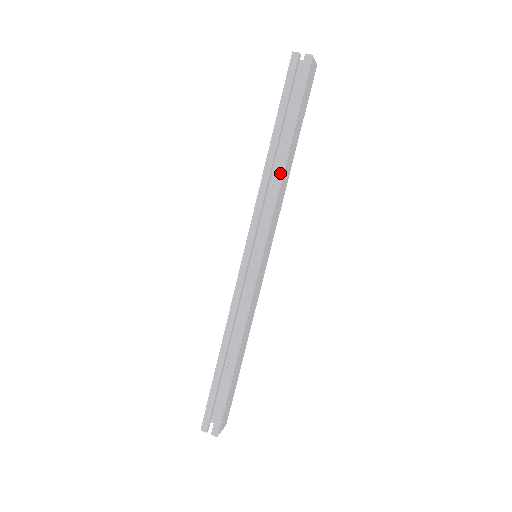
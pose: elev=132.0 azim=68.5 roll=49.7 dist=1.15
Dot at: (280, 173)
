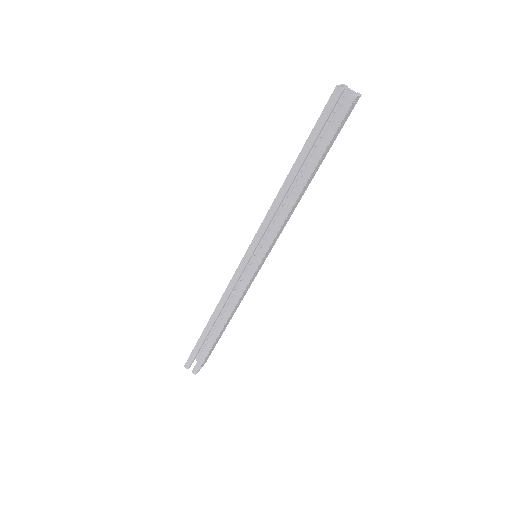
Dot at: (293, 200)
